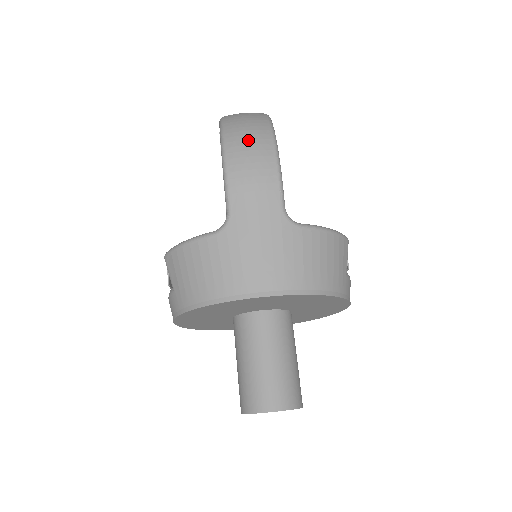
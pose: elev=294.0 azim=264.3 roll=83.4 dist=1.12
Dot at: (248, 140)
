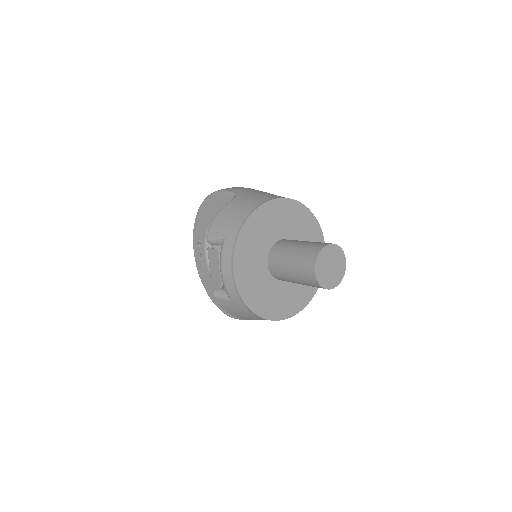
Dot at: occluded
